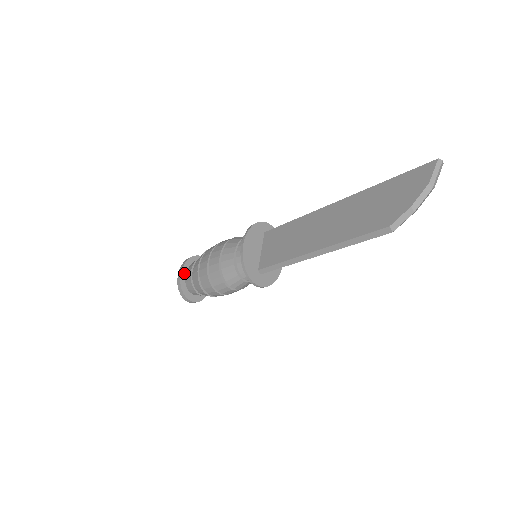
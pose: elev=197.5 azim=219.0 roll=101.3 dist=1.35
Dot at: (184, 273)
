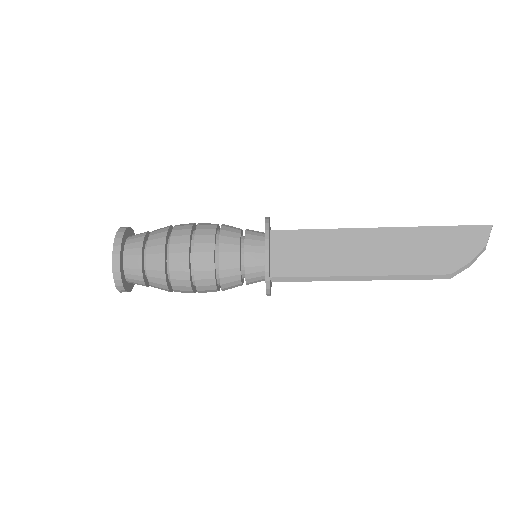
Dot at: (122, 255)
